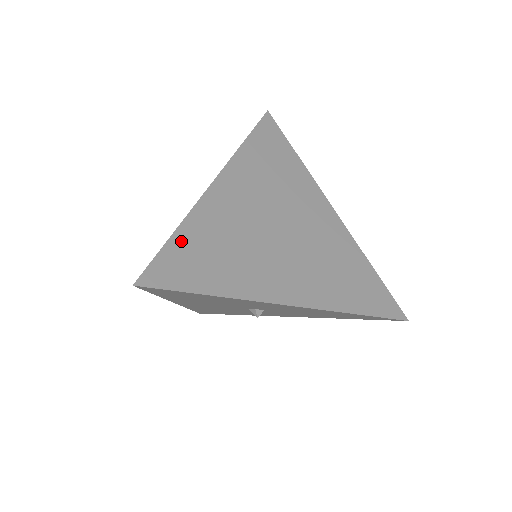
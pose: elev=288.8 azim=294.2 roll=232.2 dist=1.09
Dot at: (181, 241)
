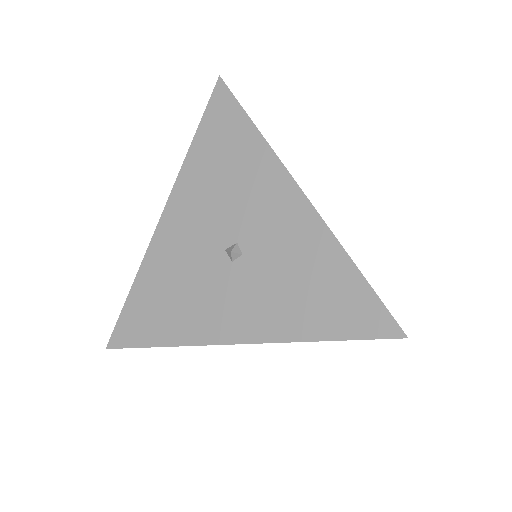
Dot at: occluded
